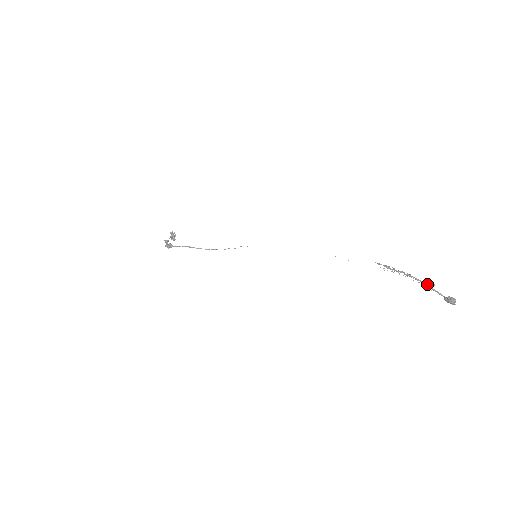
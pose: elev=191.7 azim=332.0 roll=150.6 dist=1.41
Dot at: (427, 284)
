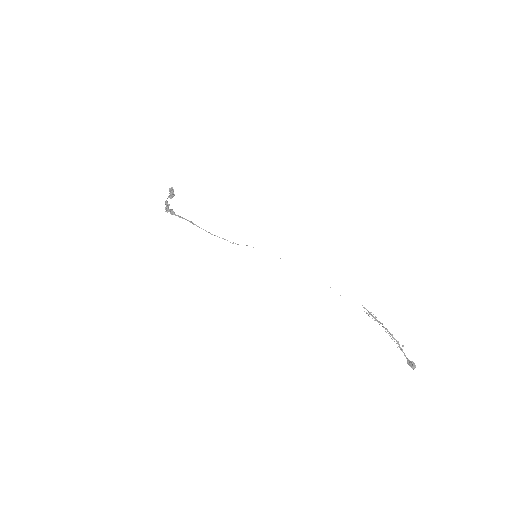
Dot at: (398, 343)
